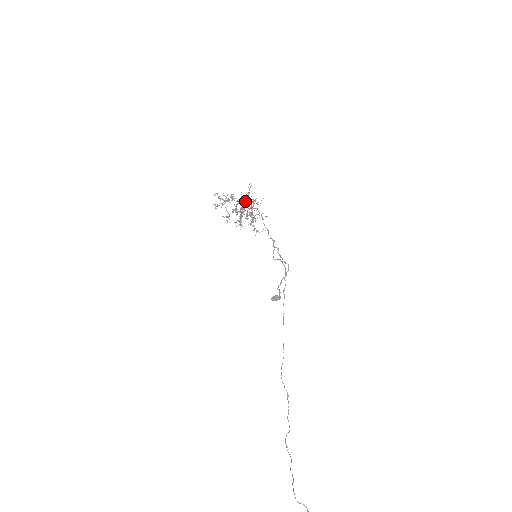
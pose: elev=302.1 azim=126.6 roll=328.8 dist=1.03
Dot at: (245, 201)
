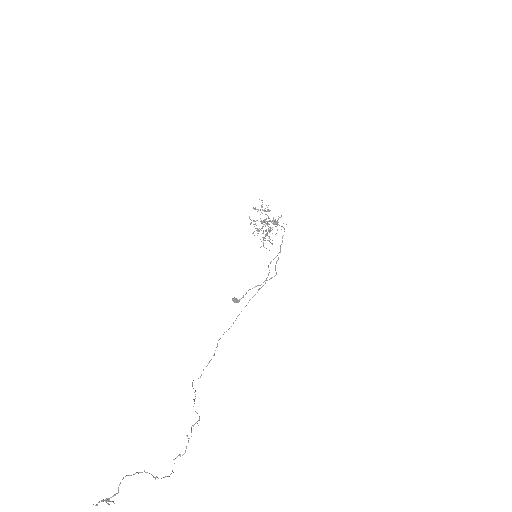
Dot at: (274, 220)
